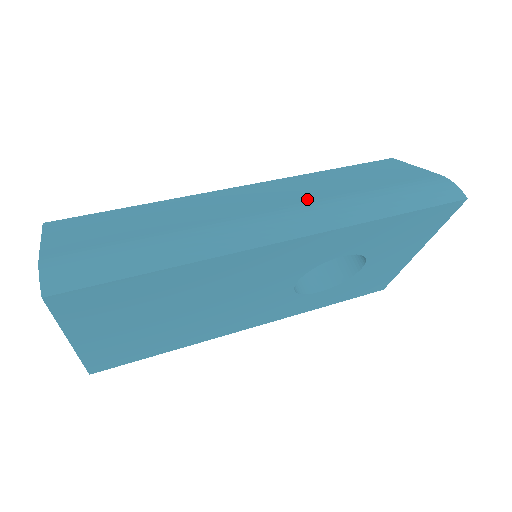
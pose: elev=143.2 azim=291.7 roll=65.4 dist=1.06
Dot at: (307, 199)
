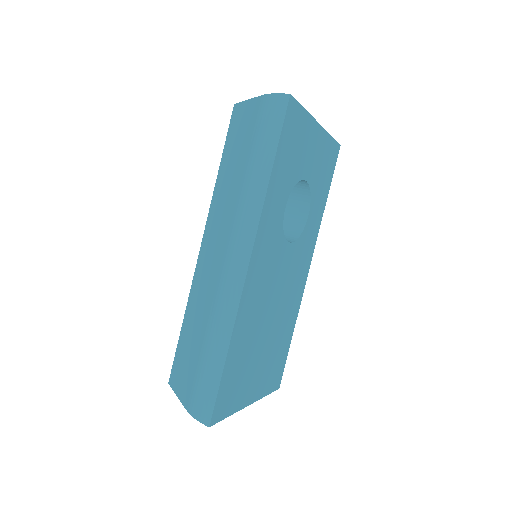
Dot at: (230, 221)
